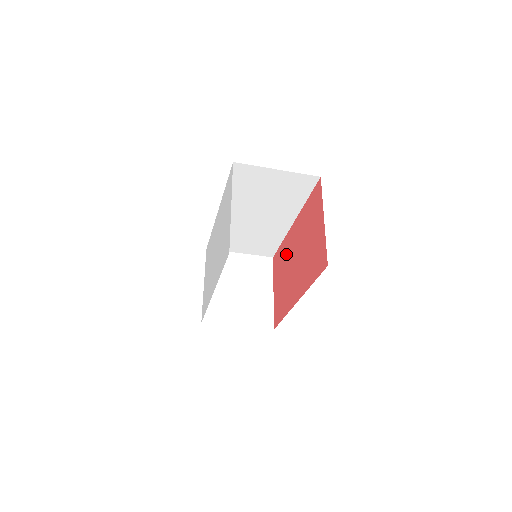
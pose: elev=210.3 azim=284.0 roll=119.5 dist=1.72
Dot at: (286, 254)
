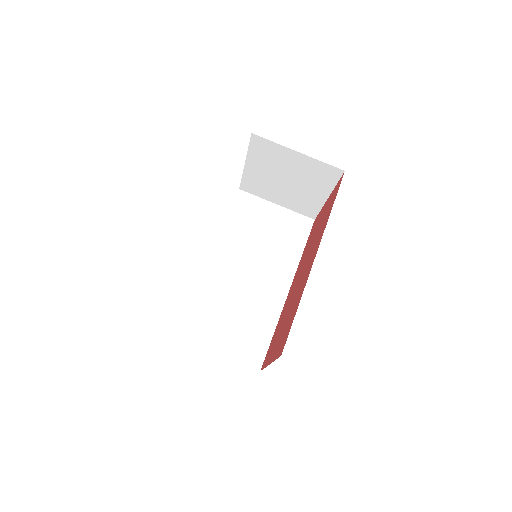
Dot at: (285, 309)
